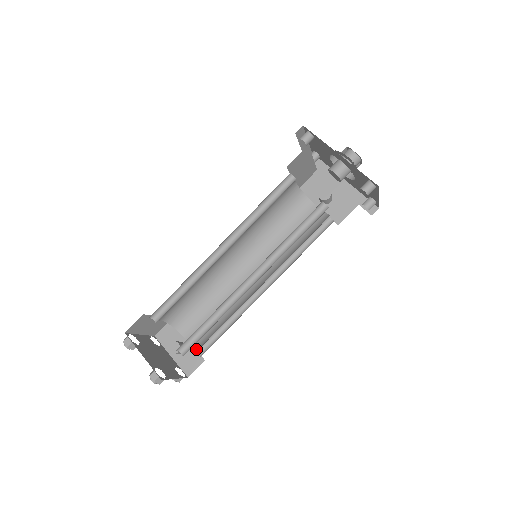
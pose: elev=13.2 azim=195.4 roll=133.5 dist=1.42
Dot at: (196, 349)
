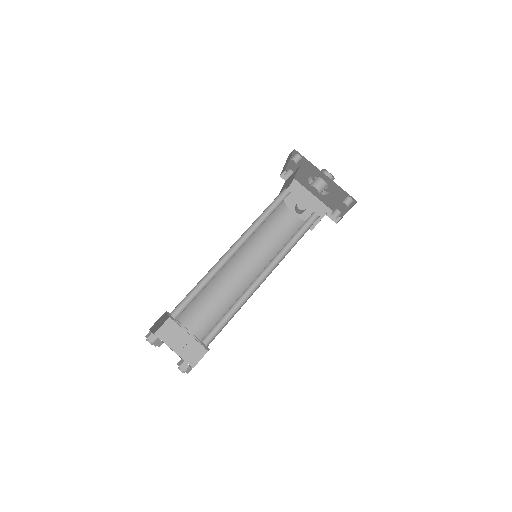
Dot at: occluded
